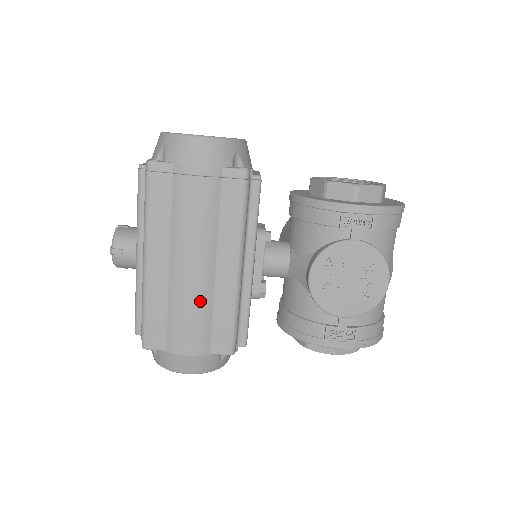
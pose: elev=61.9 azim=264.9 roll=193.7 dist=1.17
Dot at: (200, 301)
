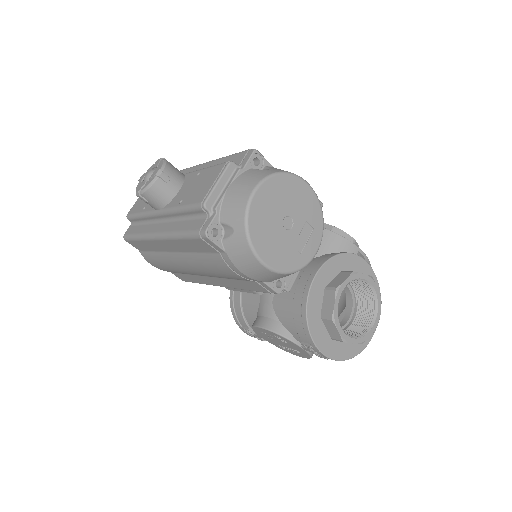
Dot at: (181, 271)
